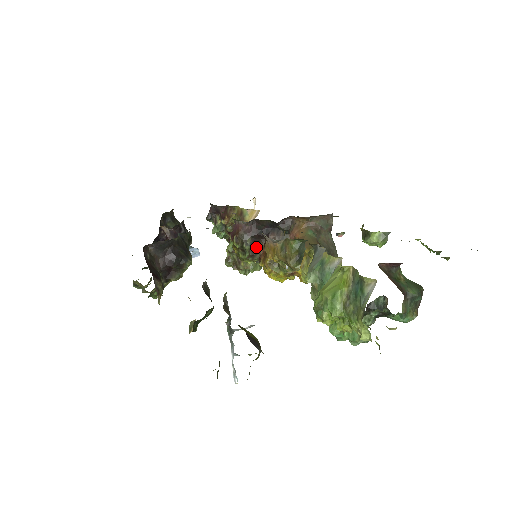
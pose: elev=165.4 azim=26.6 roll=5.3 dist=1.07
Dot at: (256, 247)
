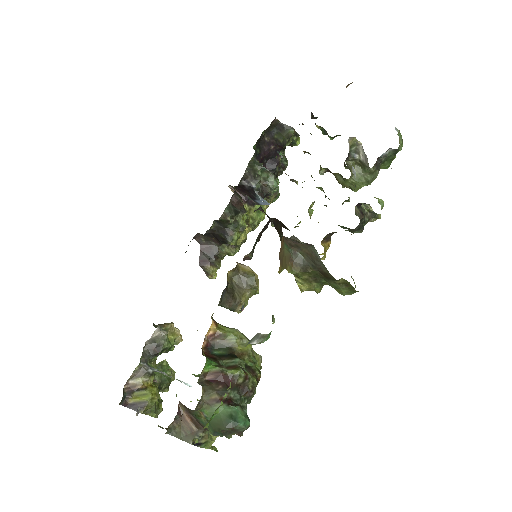
Dot at: (282, 223)
